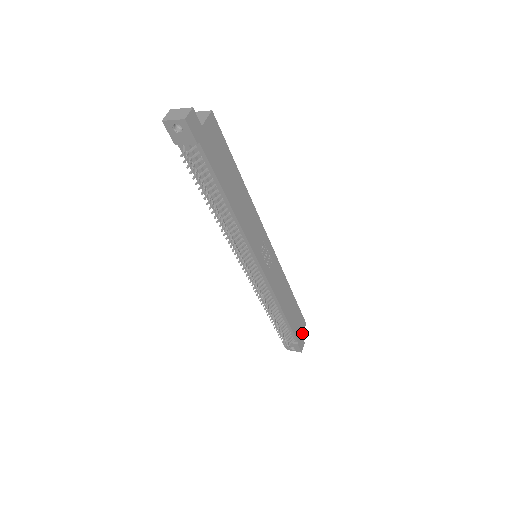
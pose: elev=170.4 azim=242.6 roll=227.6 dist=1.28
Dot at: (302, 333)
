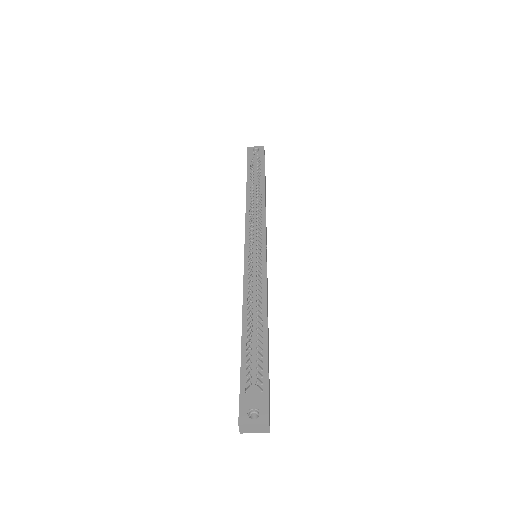
Dot at: occluded
